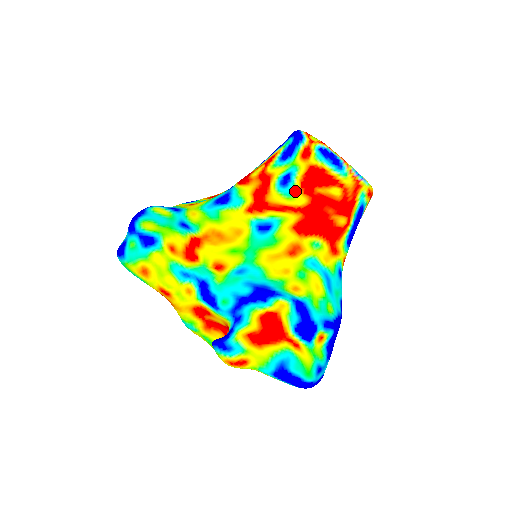
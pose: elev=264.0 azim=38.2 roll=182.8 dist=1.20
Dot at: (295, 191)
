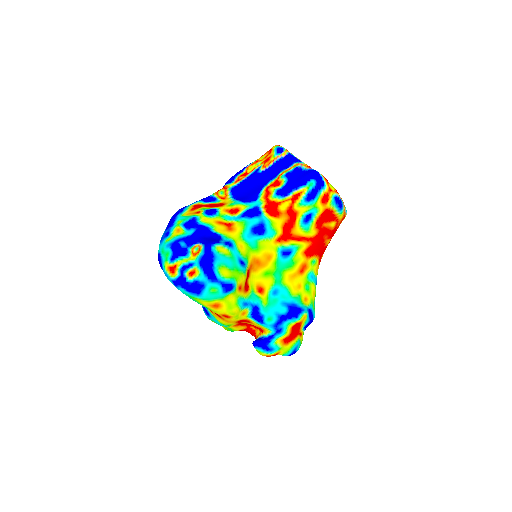
Dot at: (312, 227)
